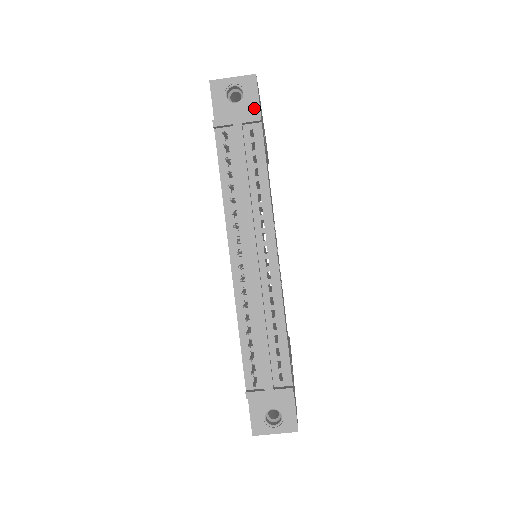
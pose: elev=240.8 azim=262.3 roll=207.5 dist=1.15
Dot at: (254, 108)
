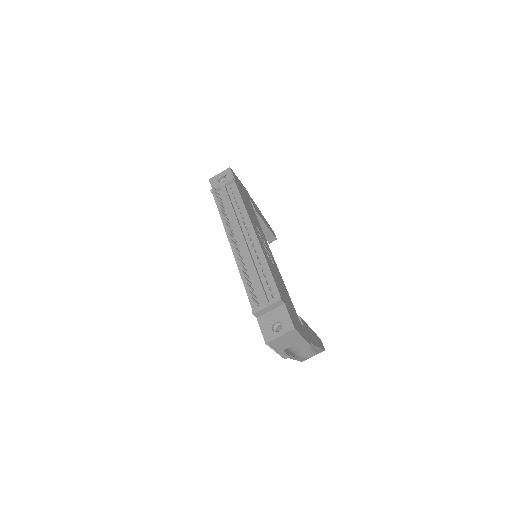
Dot at: occluded
